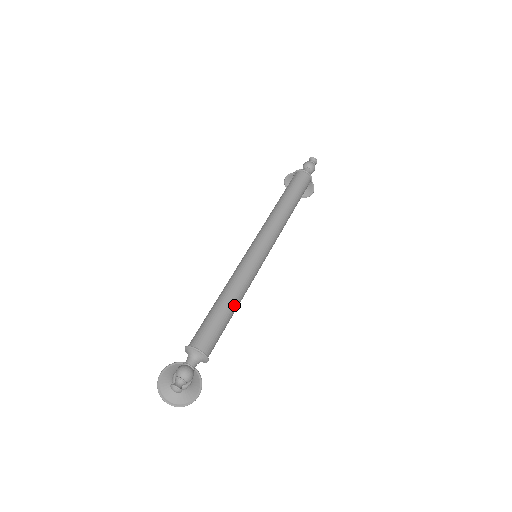
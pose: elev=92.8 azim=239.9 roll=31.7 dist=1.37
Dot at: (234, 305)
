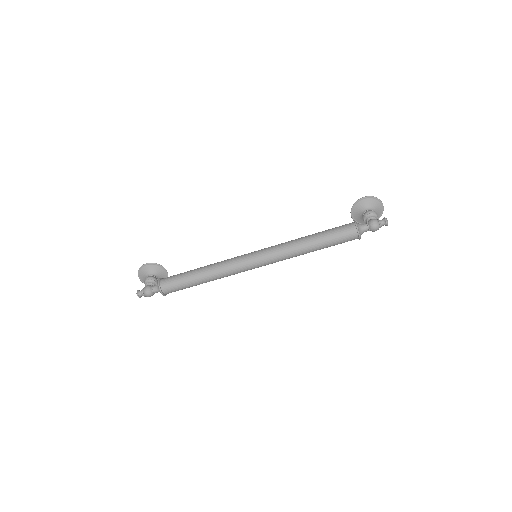
Dot at: occluded
